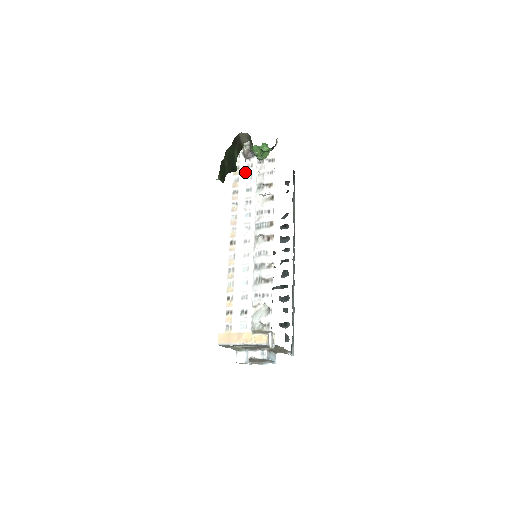
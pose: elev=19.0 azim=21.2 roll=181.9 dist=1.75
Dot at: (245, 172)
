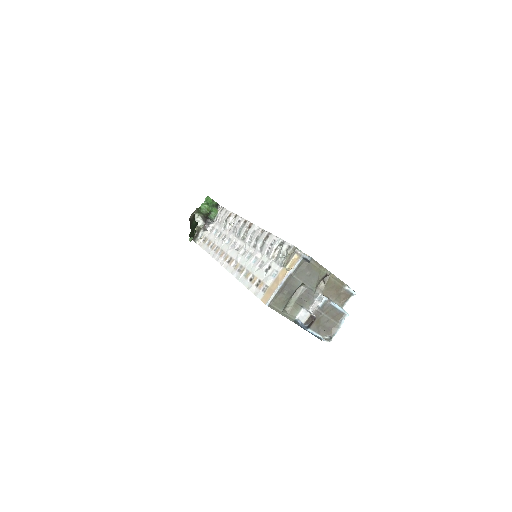
Dot at: (211, 233)
